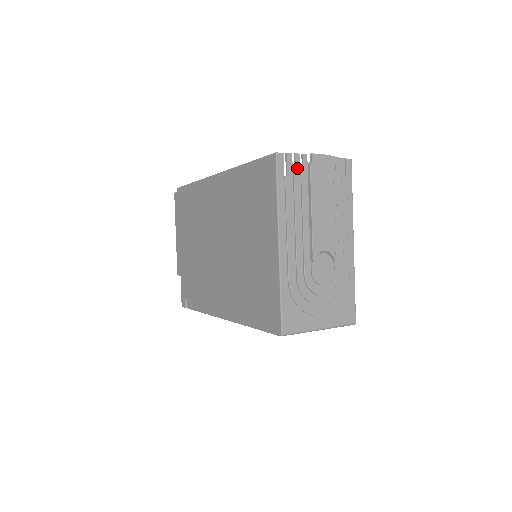
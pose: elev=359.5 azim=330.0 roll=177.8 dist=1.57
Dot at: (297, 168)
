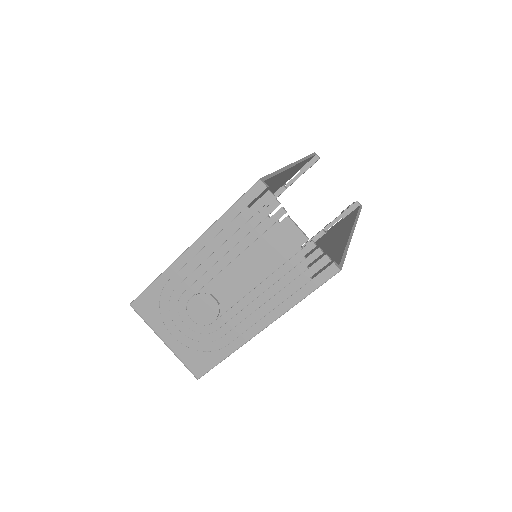
Dot at: (265, 212)
